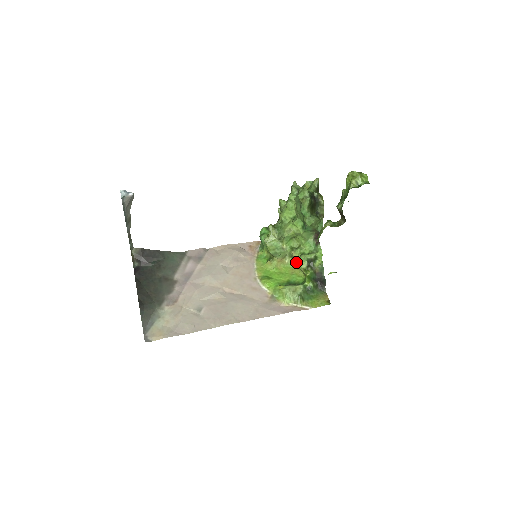
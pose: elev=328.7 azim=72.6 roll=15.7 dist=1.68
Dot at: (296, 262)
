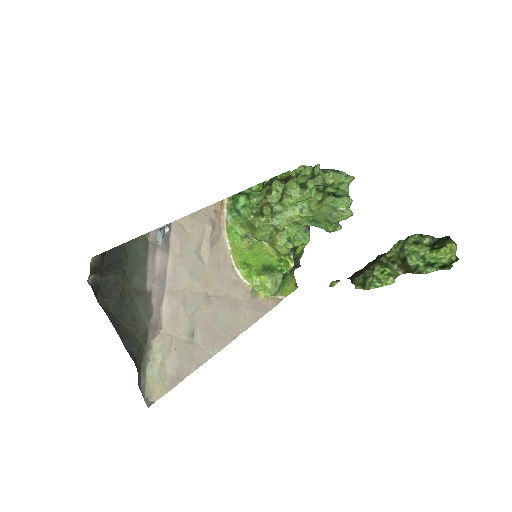
Dot at: (279, 247)
